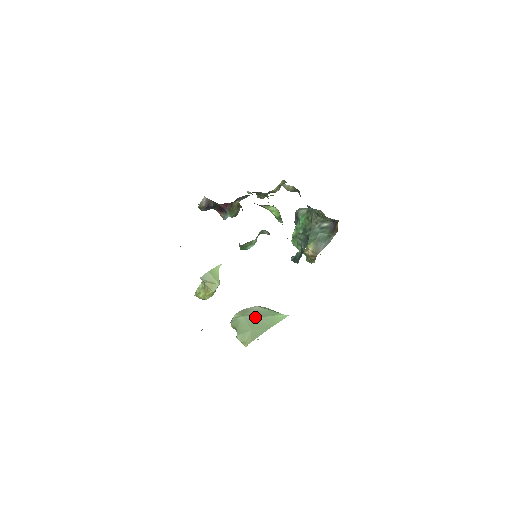
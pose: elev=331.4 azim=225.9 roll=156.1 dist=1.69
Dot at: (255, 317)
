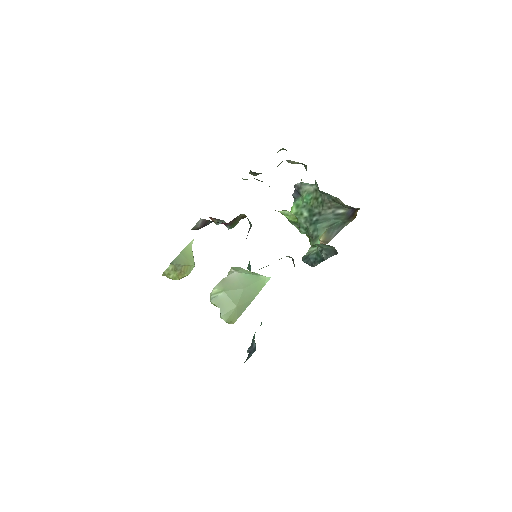
Dot at: (238, 290)
